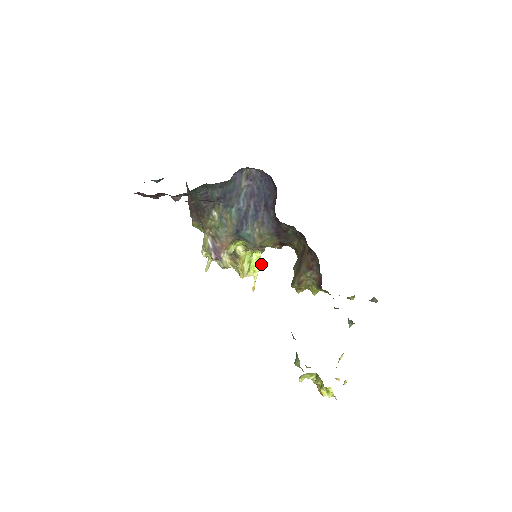
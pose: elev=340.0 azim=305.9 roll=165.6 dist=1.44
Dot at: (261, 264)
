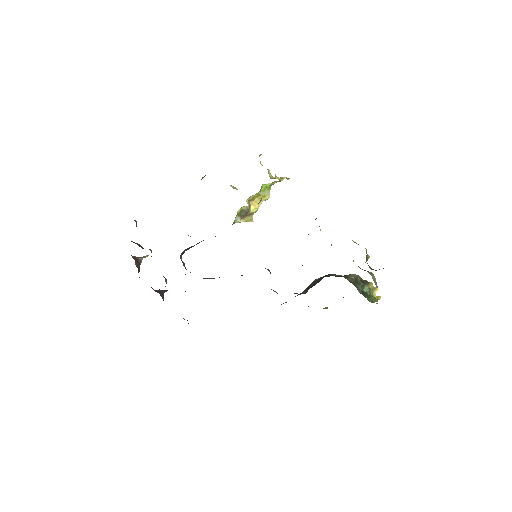
Dot at: occluded
